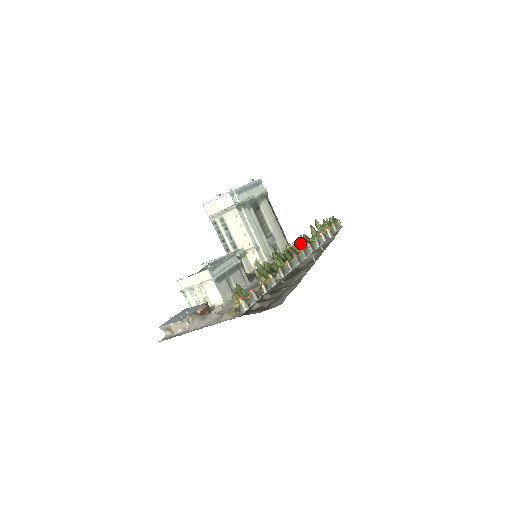
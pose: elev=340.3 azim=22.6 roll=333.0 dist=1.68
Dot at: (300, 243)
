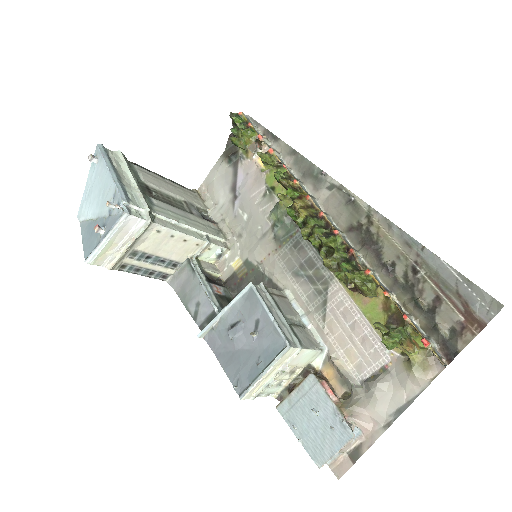
Dot at: (293, 190)
